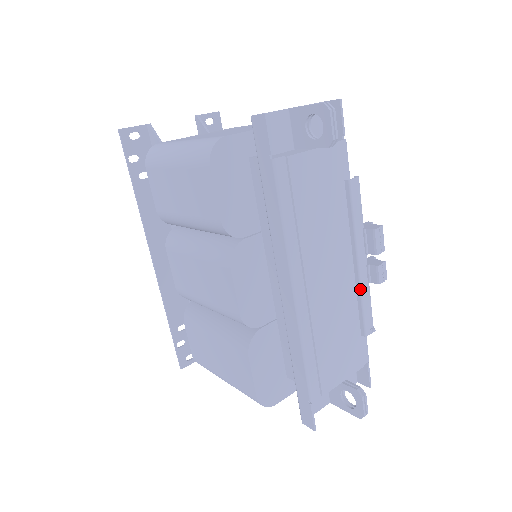
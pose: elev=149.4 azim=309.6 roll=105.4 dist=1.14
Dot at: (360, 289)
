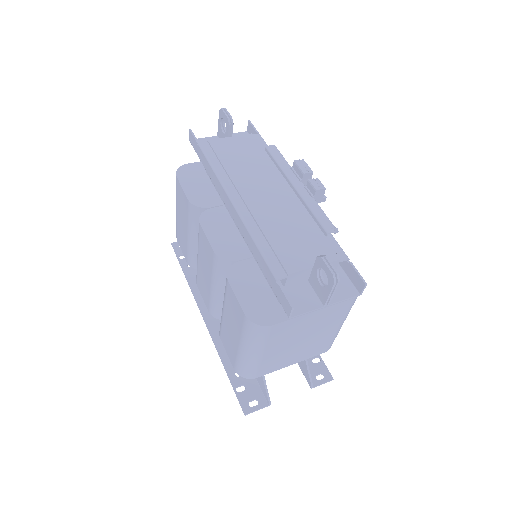
Dot at: (304, 202)
